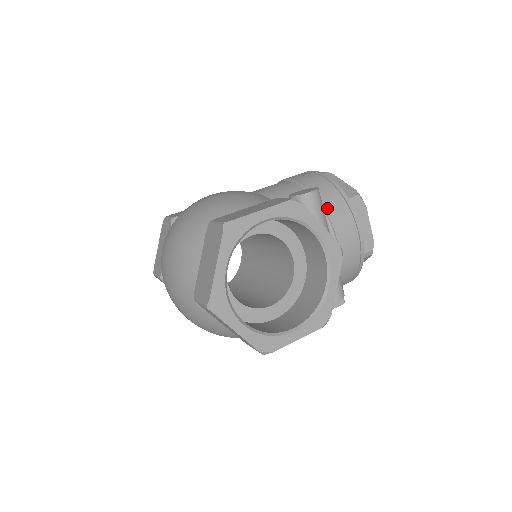
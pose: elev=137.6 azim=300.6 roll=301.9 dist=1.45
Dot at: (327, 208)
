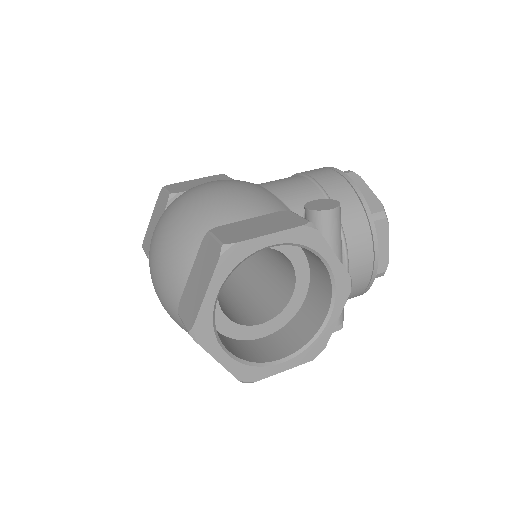
Dot at: (345, 225)
